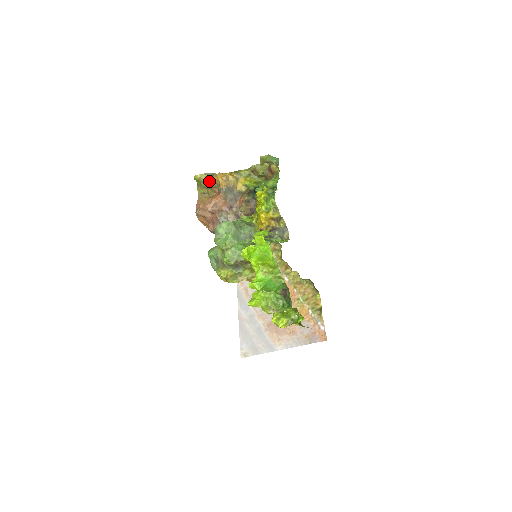
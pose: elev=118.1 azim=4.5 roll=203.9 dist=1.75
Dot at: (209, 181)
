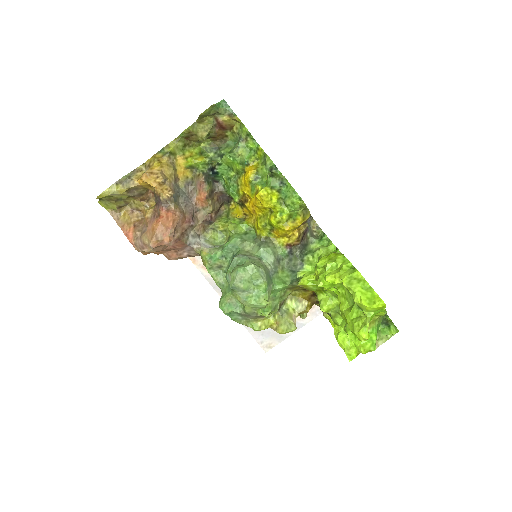
Dot at: (129, 192)
